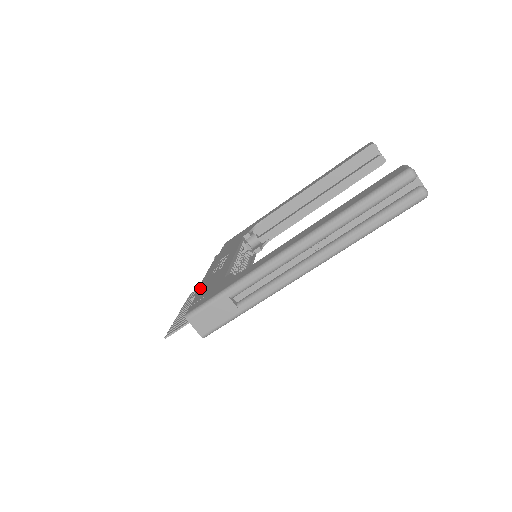
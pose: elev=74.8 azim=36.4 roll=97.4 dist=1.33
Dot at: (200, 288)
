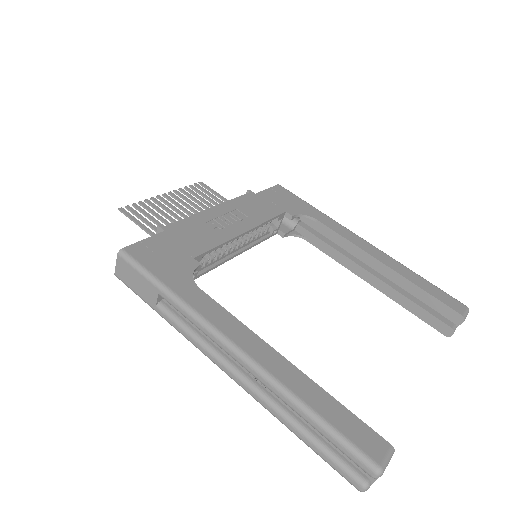
Dot at: (179, 226)
